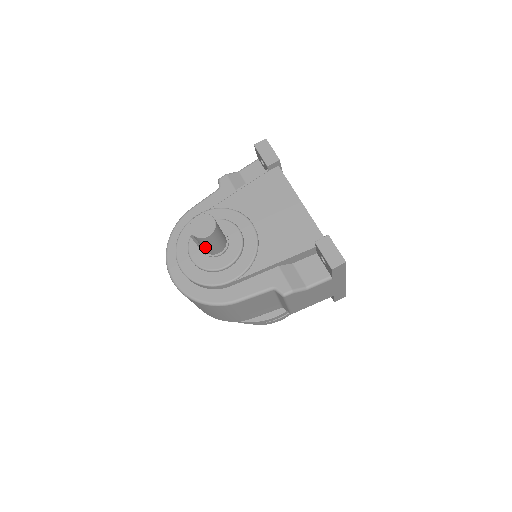
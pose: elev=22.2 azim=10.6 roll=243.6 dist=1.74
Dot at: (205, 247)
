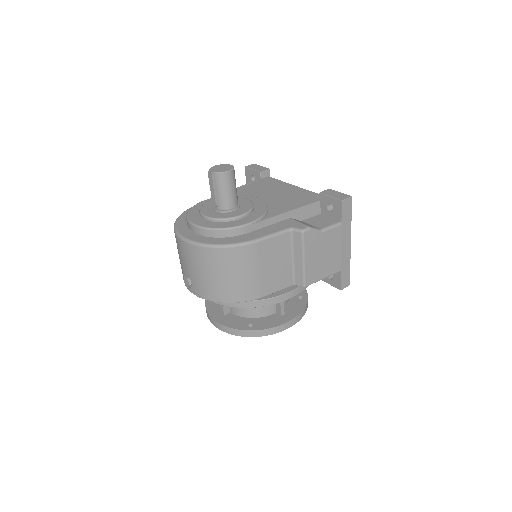
Dot at: (222, 194)
